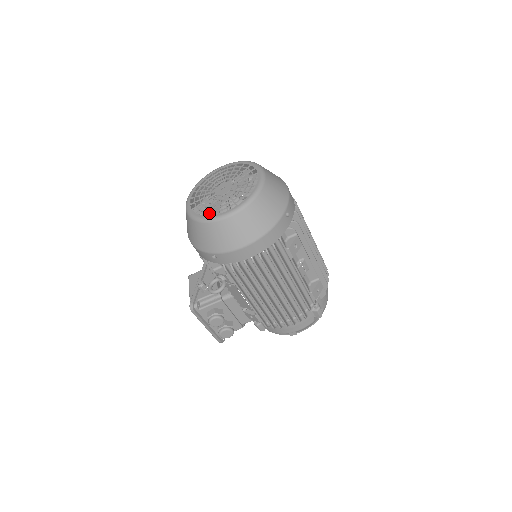
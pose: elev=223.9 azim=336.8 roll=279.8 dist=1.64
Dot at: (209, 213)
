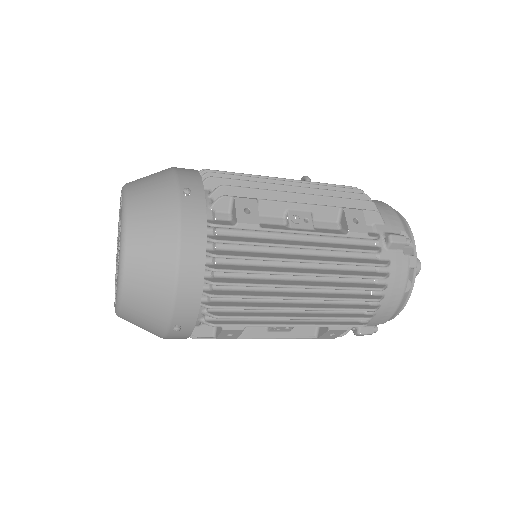
Dot at: occluded
